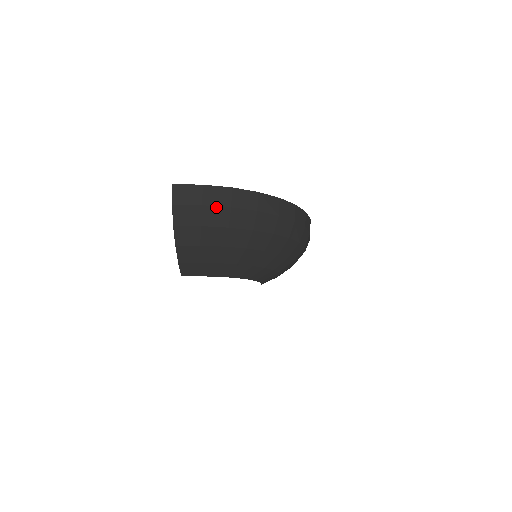
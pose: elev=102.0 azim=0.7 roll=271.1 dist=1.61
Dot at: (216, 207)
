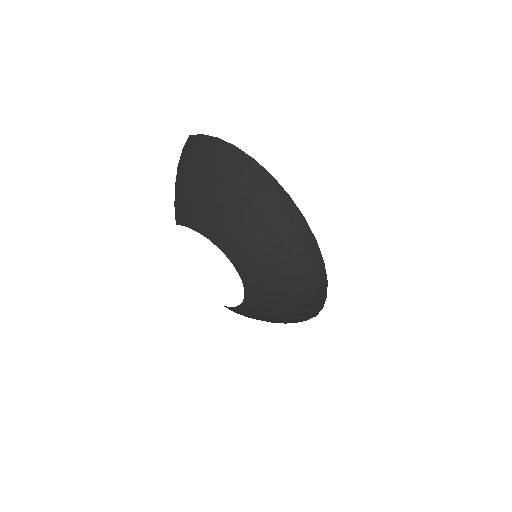
Dot at: (202, 151)
